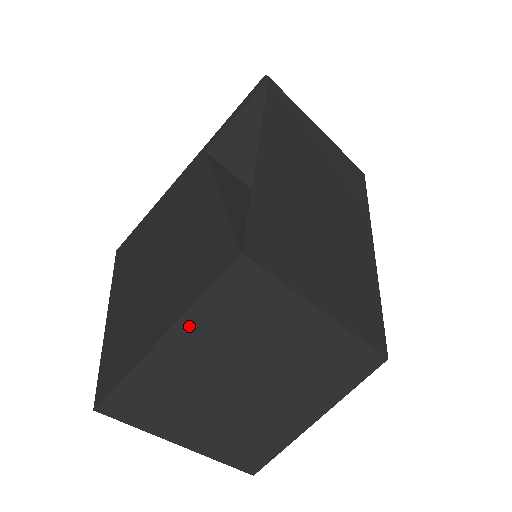
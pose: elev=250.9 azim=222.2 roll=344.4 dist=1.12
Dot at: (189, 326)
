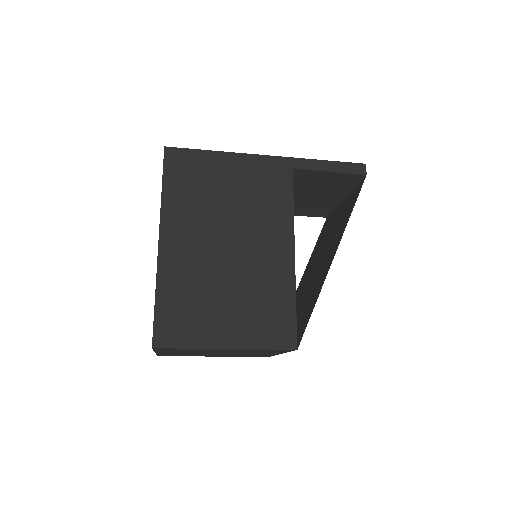
Dot at: occluded
